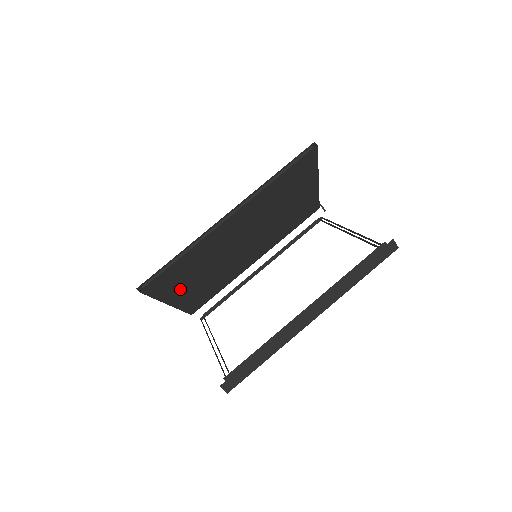
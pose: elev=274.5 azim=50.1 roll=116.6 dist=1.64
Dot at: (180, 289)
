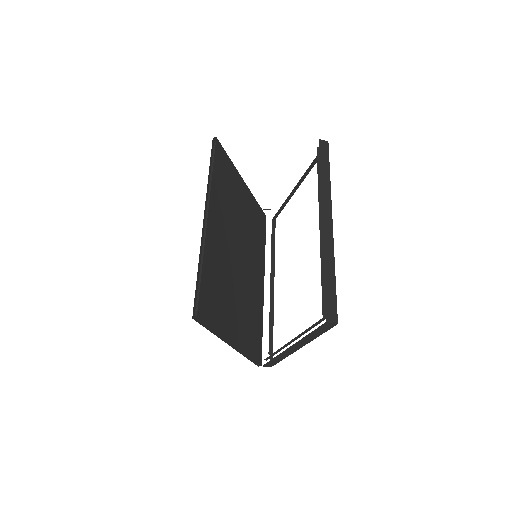
Dot at: (228, 320)
